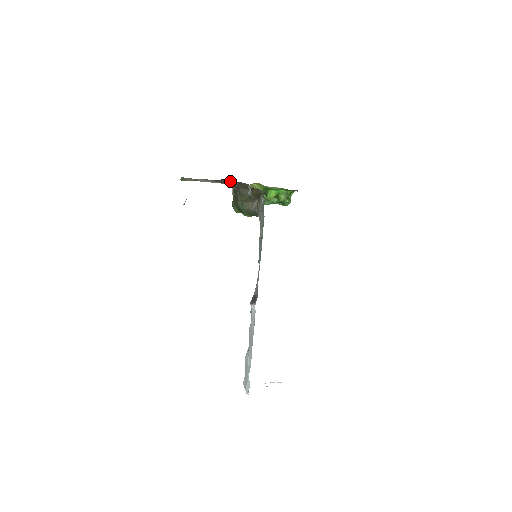
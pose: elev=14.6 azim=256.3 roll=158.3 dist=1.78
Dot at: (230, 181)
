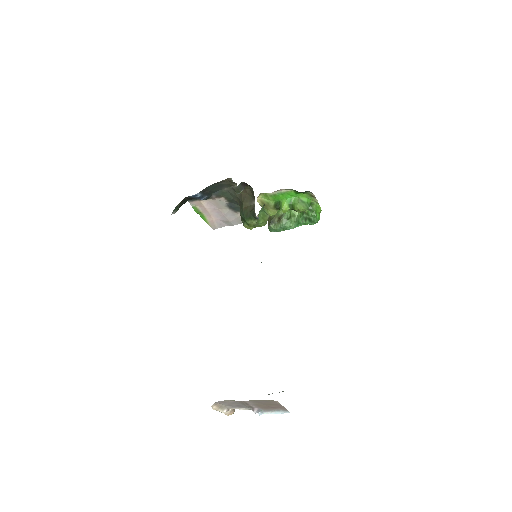
Dot at: (229, 193)
